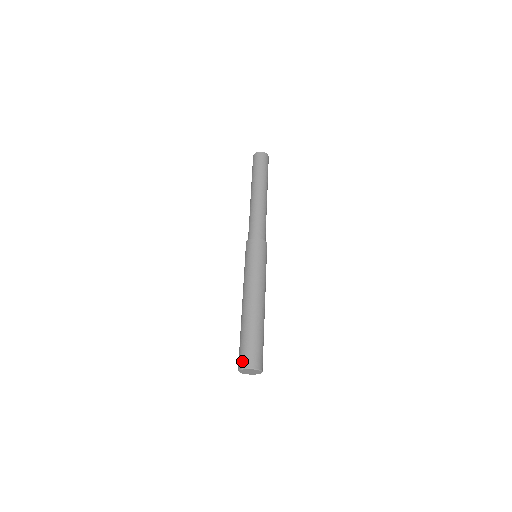
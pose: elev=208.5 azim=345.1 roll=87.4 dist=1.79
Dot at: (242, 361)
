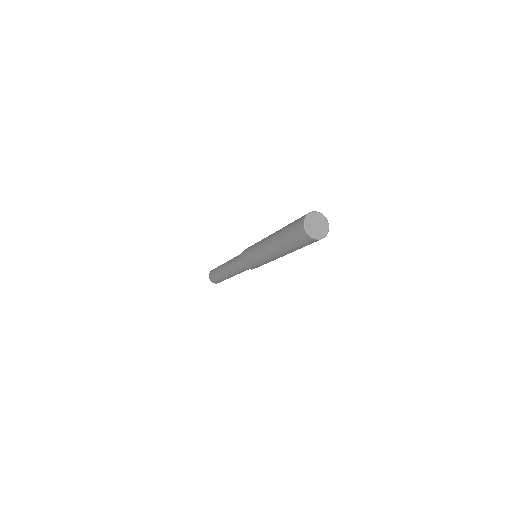
Dot at: (299, 229)
